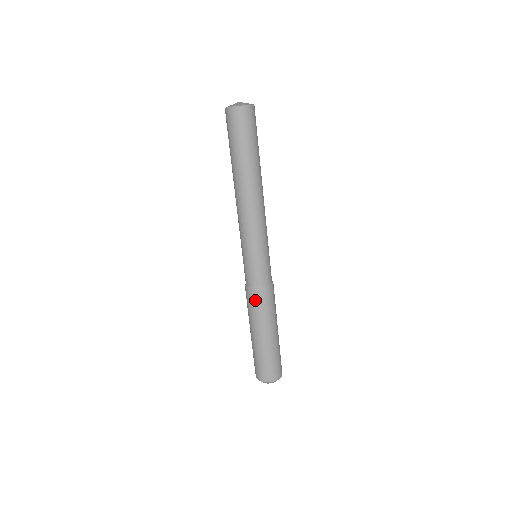
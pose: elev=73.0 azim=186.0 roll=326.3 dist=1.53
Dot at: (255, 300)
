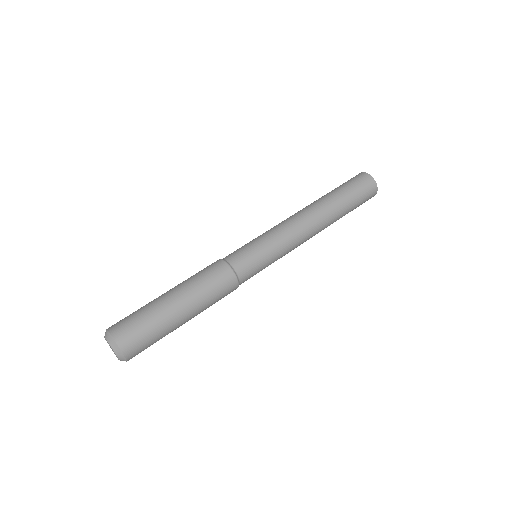
Dot at: (217, 271)
